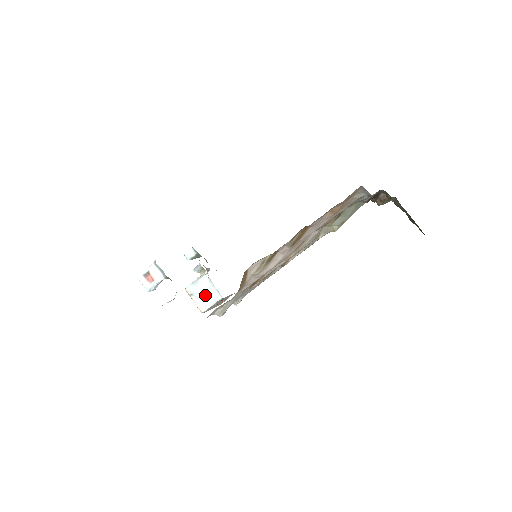
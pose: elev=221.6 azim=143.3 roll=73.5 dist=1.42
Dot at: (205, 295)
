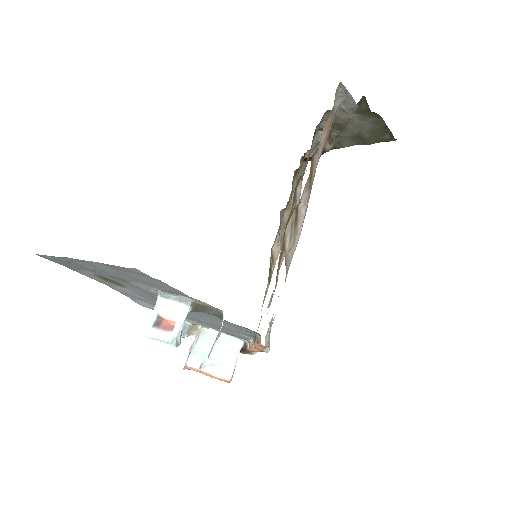
Dot at: (219, 354)
